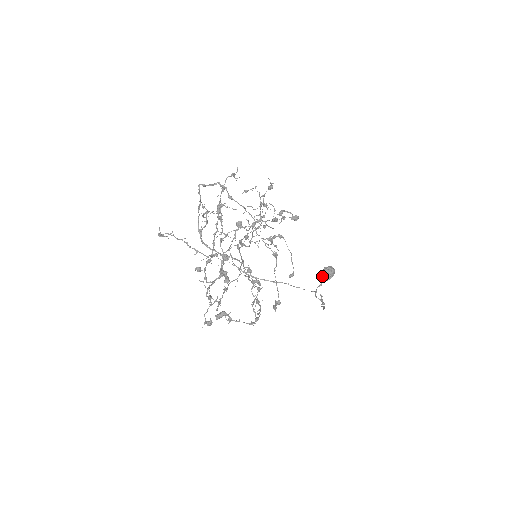
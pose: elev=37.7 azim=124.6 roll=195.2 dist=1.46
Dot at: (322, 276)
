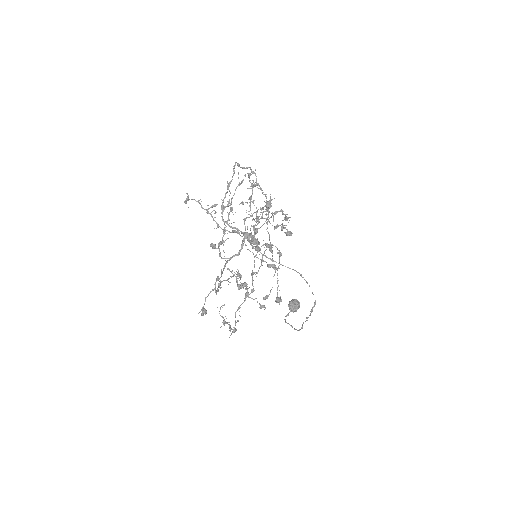
Dot at: (290, 306)
